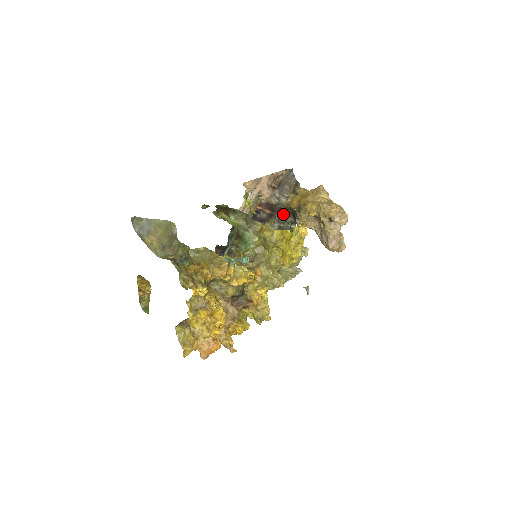
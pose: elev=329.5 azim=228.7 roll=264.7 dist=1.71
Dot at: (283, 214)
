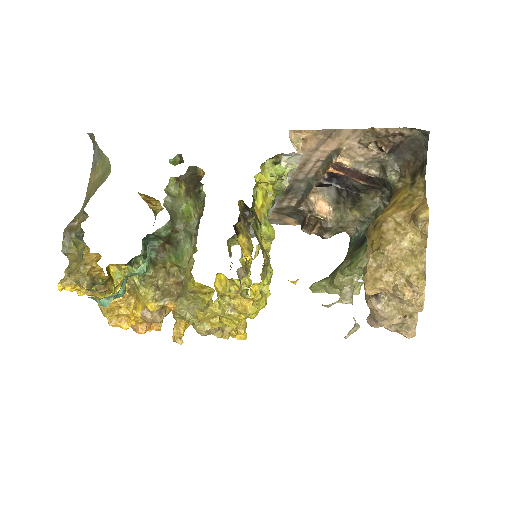
Dot at: occluded
